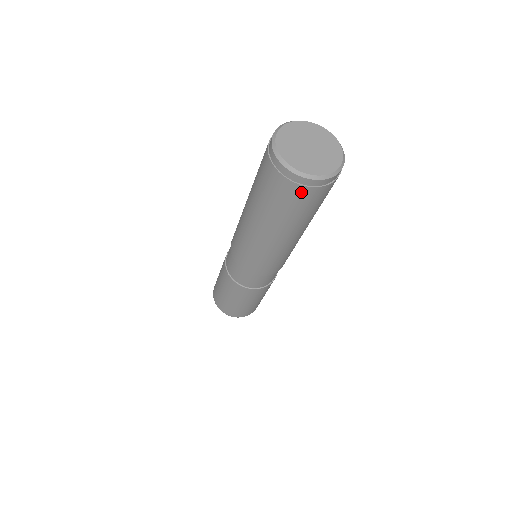
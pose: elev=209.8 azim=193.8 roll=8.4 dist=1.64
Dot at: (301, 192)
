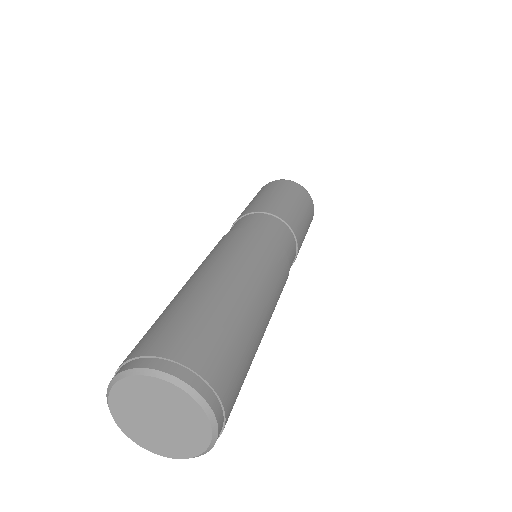
Dot at: occluded
